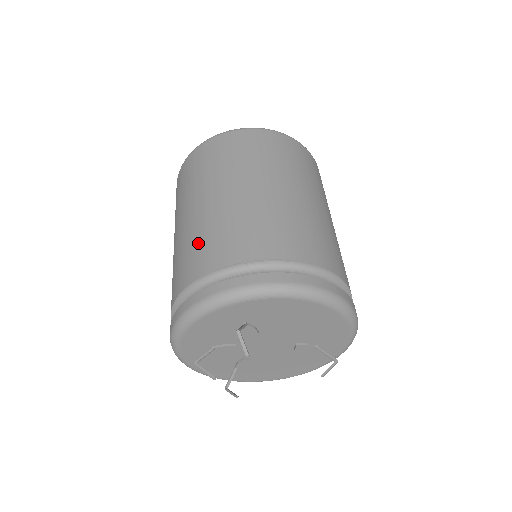
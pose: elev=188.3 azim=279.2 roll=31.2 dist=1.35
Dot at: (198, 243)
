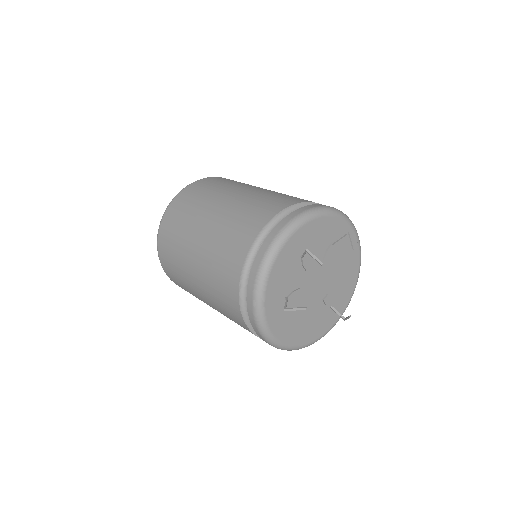
Dot at: (284, 195)
